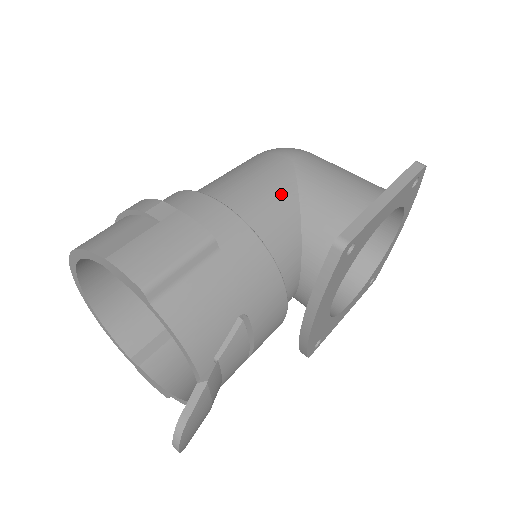
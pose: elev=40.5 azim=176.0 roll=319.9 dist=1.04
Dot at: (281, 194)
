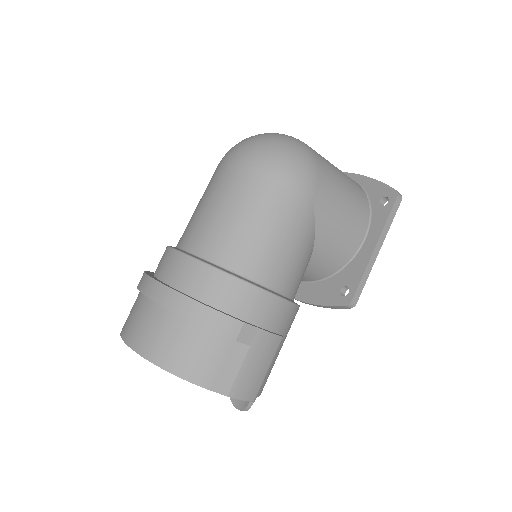
Dot at: (306, 249)
